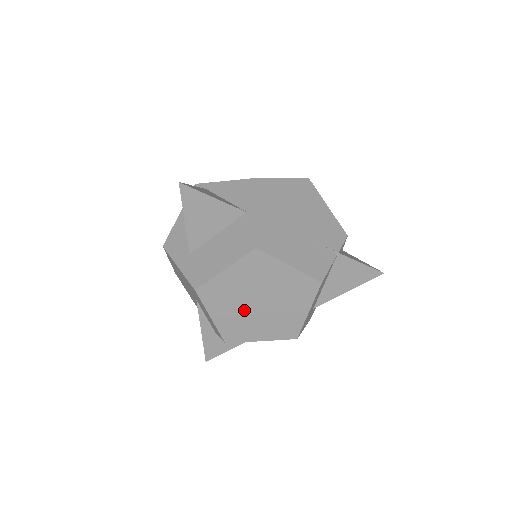
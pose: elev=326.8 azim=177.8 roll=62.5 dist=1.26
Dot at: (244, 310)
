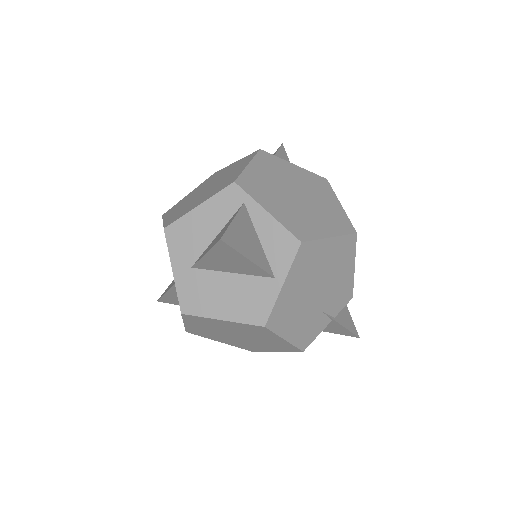
Dot at: (219, 332)
